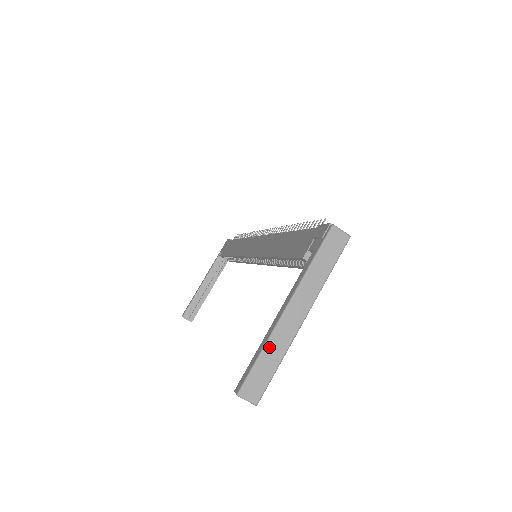
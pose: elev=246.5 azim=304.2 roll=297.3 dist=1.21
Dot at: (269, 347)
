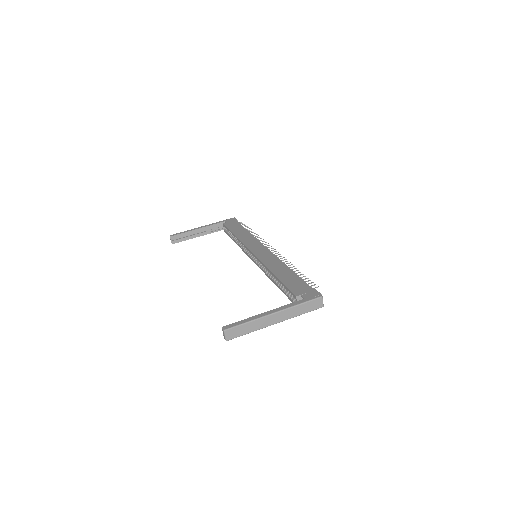
Dot at: (253, 322)
